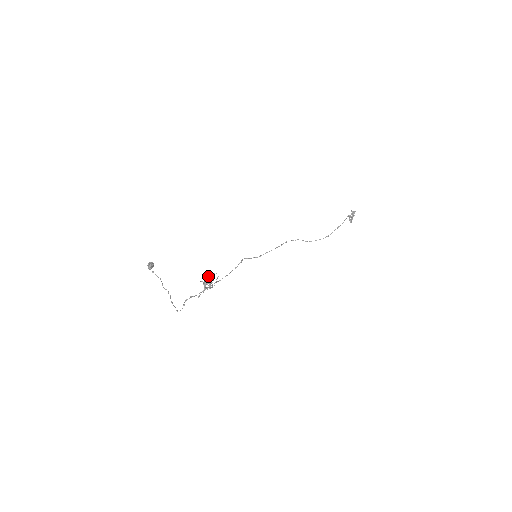
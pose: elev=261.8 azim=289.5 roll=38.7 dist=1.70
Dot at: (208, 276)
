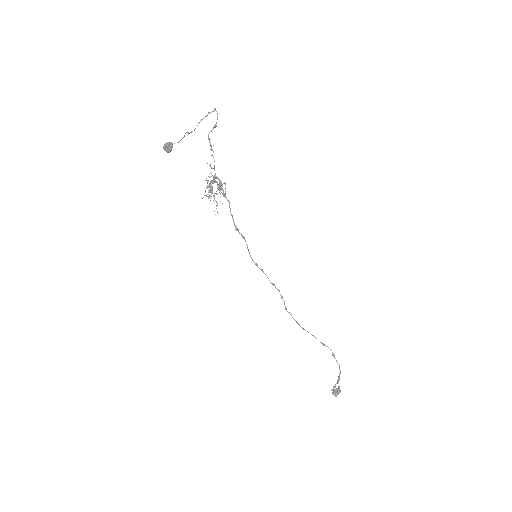
Dot at: occluded
